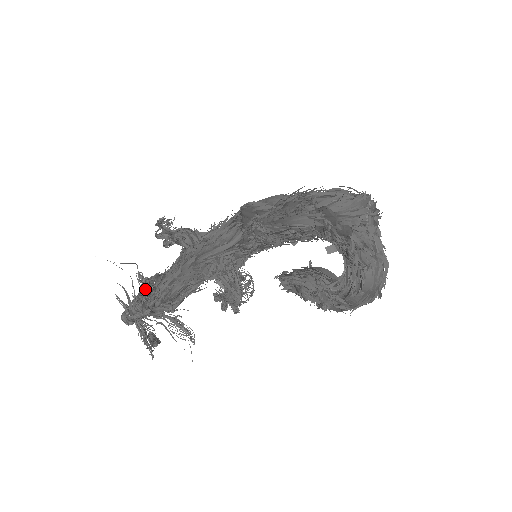
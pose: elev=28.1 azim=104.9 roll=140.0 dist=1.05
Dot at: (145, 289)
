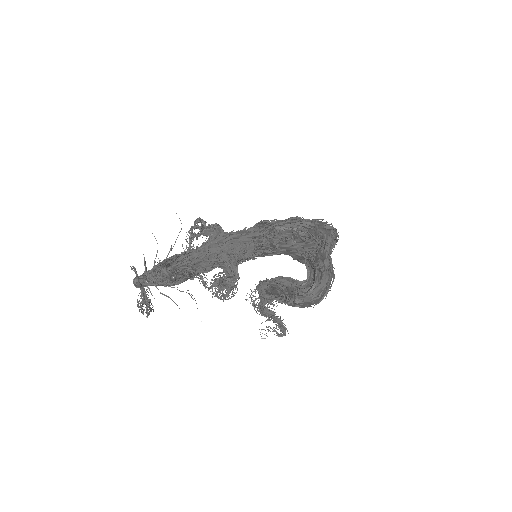
Dot at: (169, 259)
